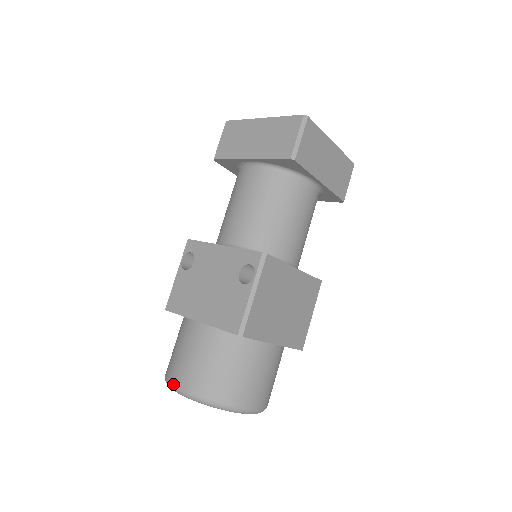
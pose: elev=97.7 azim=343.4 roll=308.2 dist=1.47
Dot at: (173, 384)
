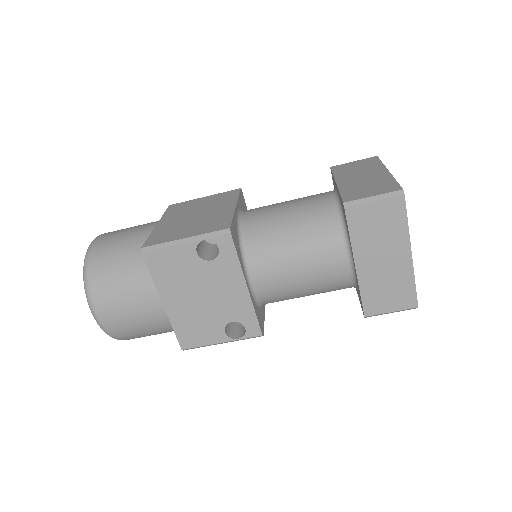
Dot at: (94, 310)
